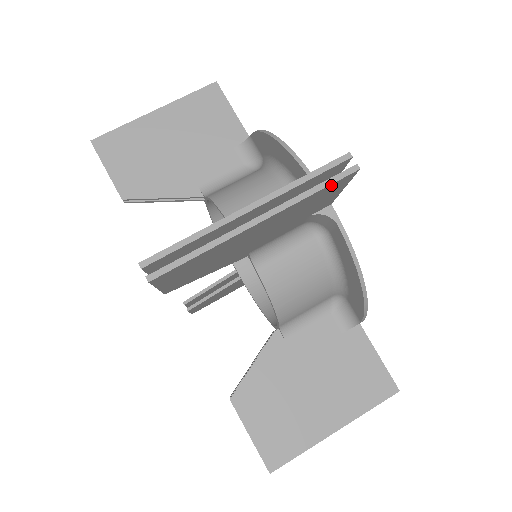
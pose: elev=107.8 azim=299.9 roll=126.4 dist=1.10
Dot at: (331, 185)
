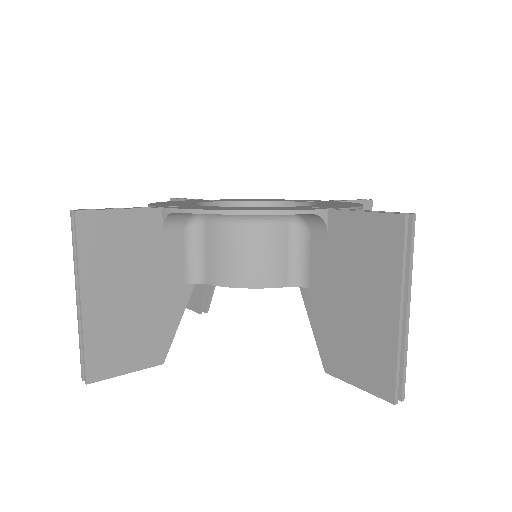
Dot at: (410, 241)
